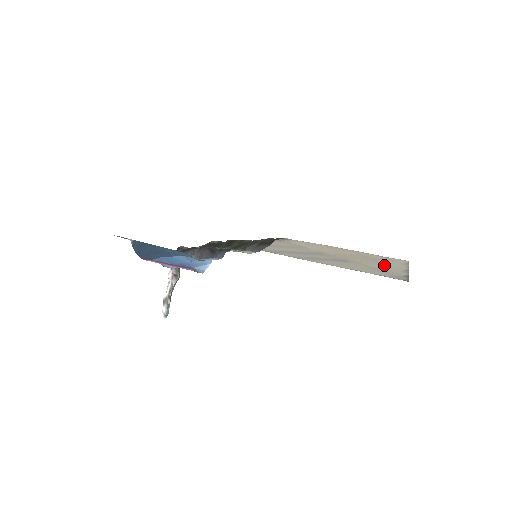
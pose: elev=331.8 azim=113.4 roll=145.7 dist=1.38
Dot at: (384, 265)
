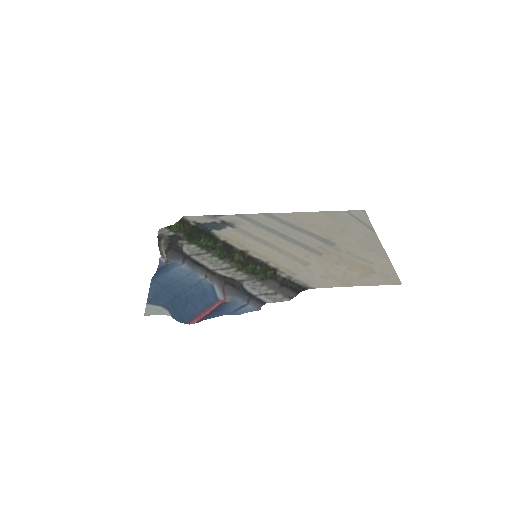
Dot at: (370, 256)
